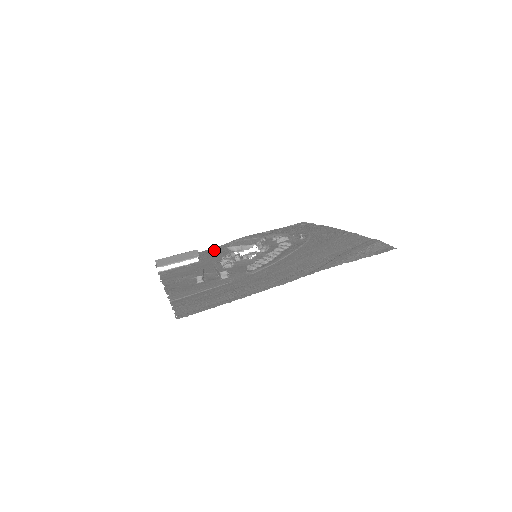
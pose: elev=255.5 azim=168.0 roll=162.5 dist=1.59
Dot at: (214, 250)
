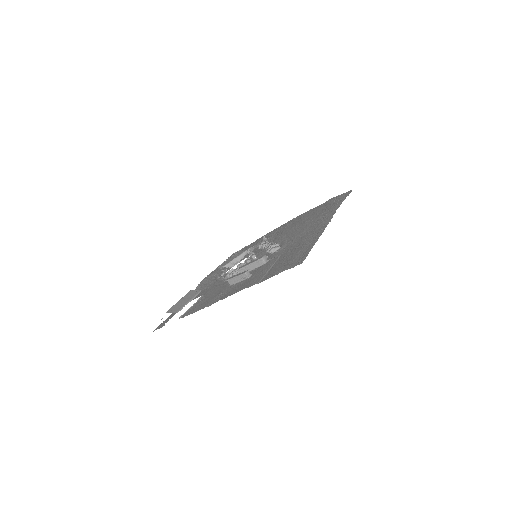
Dot at: occluded
